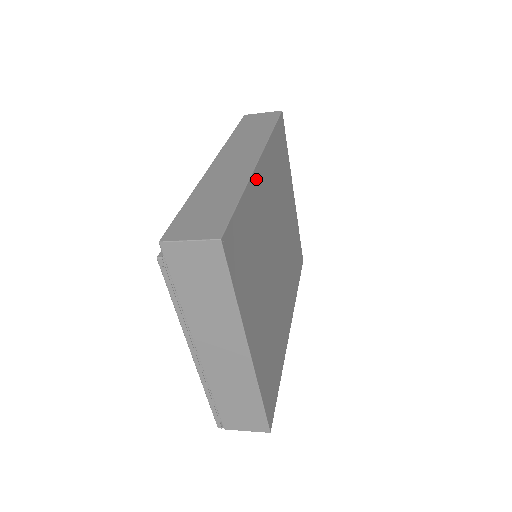
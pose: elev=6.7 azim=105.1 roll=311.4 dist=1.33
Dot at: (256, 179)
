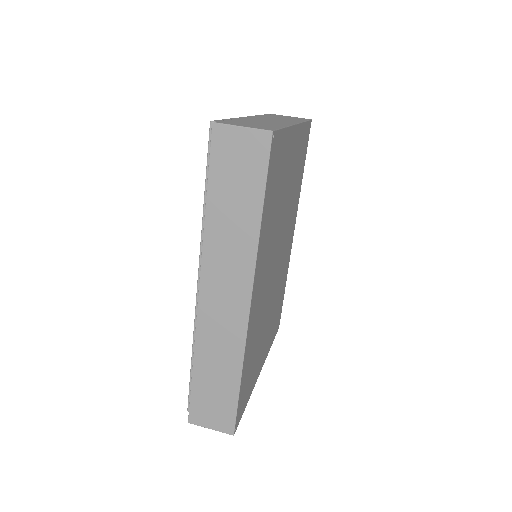
Dot at: (250, 325)
